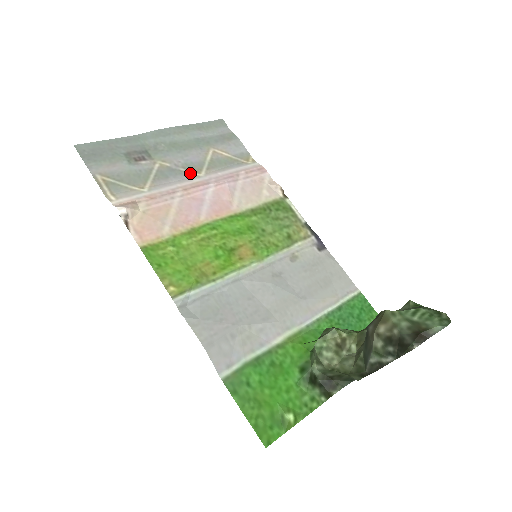
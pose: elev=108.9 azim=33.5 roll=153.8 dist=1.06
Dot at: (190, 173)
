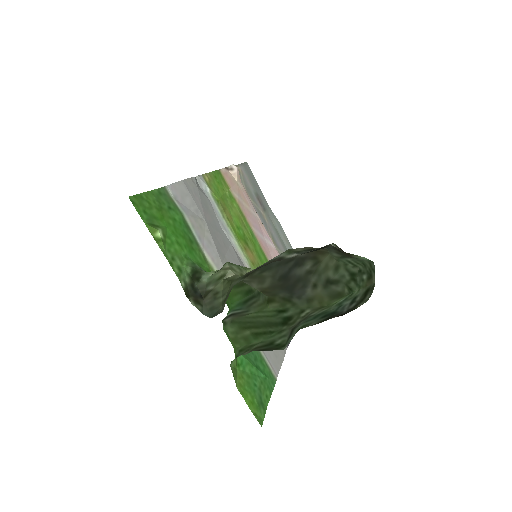
Dot at: (270, 236)
